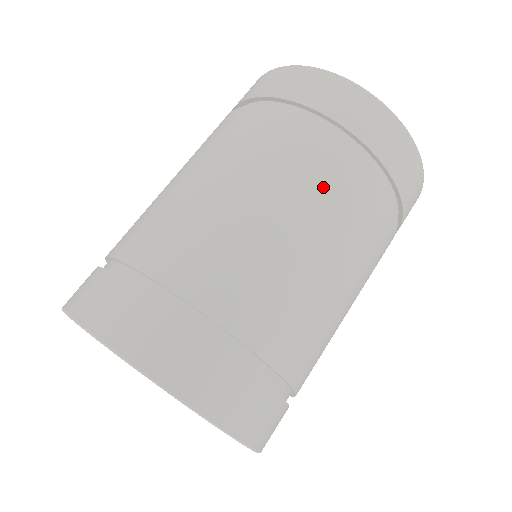
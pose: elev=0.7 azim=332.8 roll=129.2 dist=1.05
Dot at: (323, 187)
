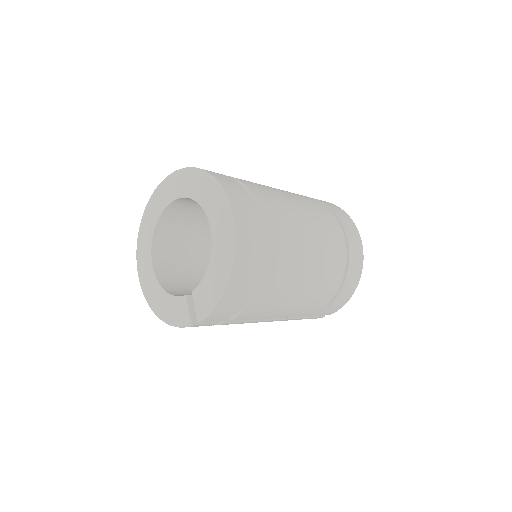
Dot at: (309, 202)
